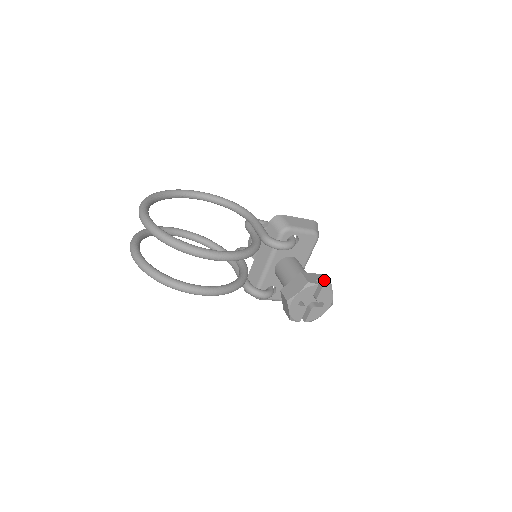
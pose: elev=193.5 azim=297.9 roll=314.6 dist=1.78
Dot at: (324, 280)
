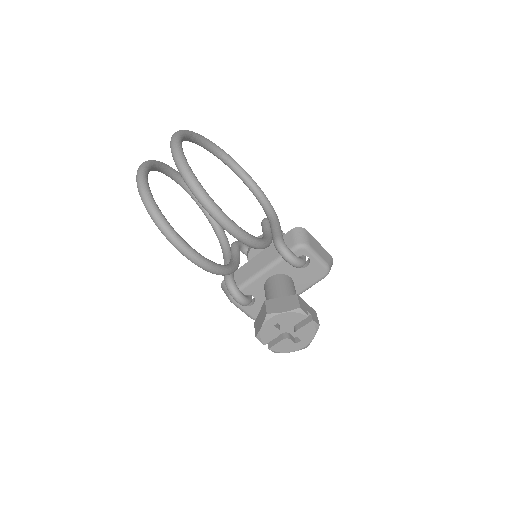
Dot at: (315, 316)
